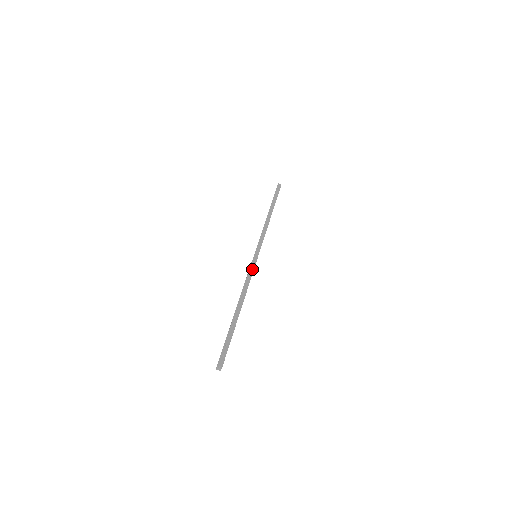
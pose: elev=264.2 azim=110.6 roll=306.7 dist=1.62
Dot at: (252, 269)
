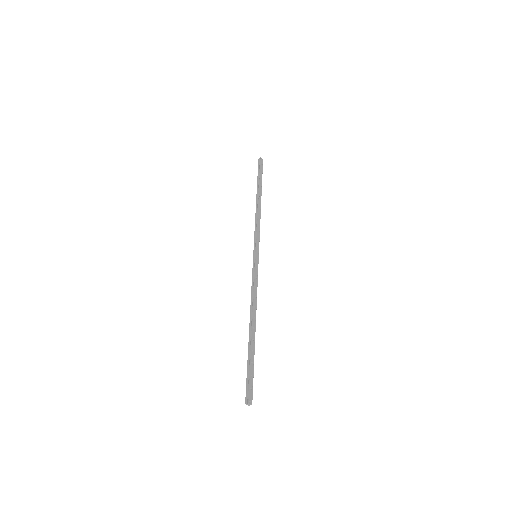
Dot at: (257, 274)
